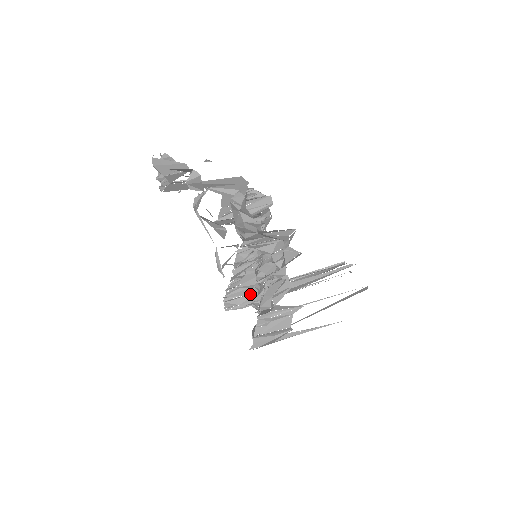
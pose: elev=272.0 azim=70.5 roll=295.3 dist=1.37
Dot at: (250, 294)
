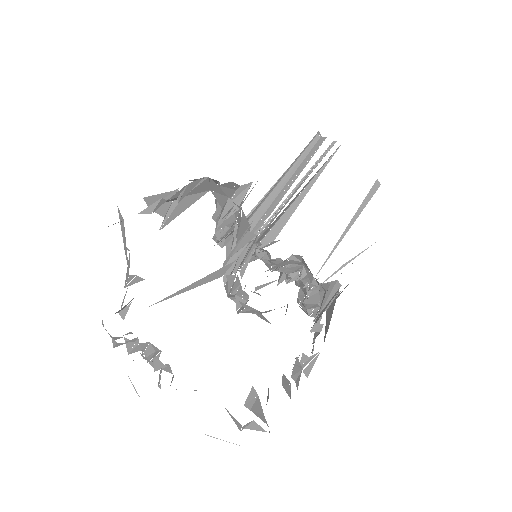
Dot at: occluded
